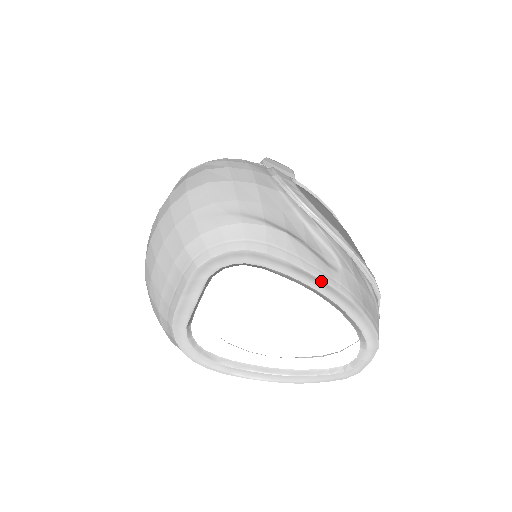
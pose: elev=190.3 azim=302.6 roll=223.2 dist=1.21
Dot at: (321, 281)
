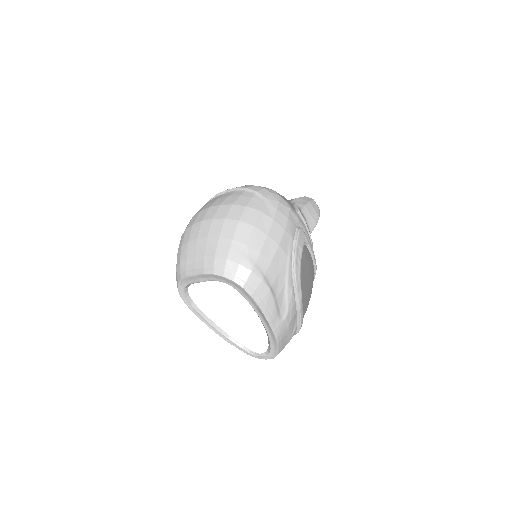
Dot at: (268, 322)
